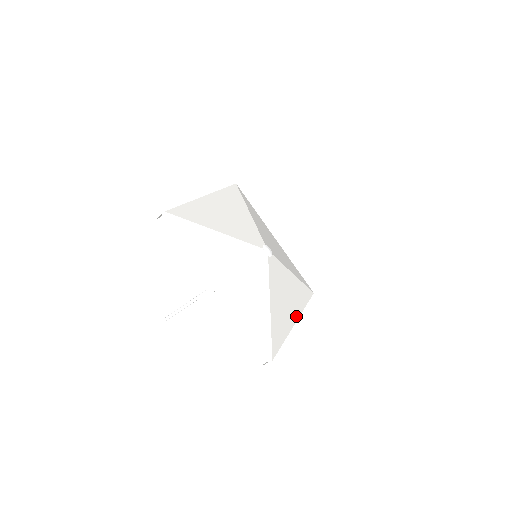
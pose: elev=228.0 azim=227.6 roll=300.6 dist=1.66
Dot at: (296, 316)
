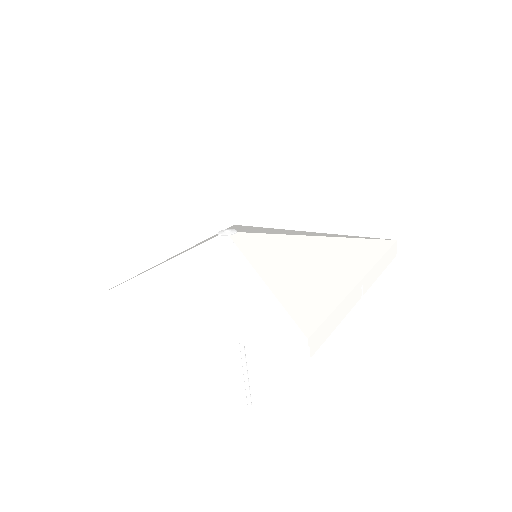
Dot at: (357, 274)
